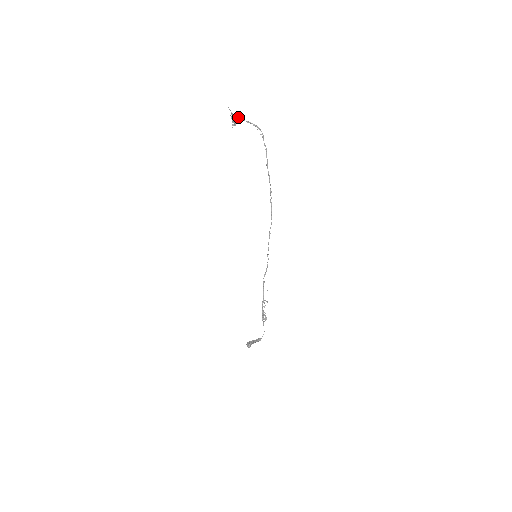
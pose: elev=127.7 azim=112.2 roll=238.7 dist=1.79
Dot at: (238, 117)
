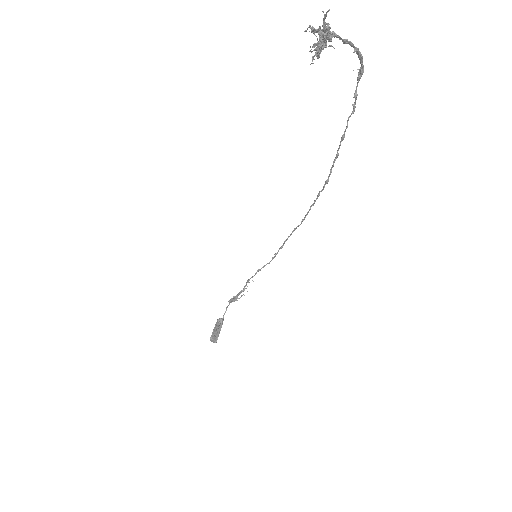
Dot at: (333, 31)
